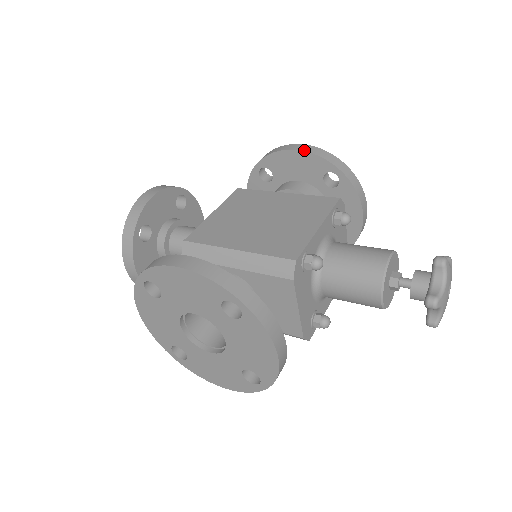
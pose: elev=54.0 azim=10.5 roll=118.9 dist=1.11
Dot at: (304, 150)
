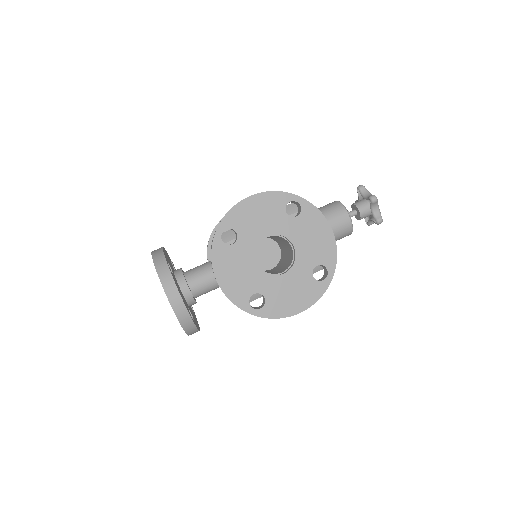
Dot at: occluded
